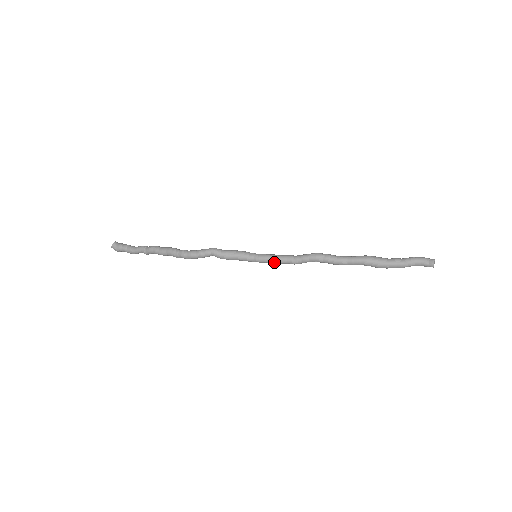
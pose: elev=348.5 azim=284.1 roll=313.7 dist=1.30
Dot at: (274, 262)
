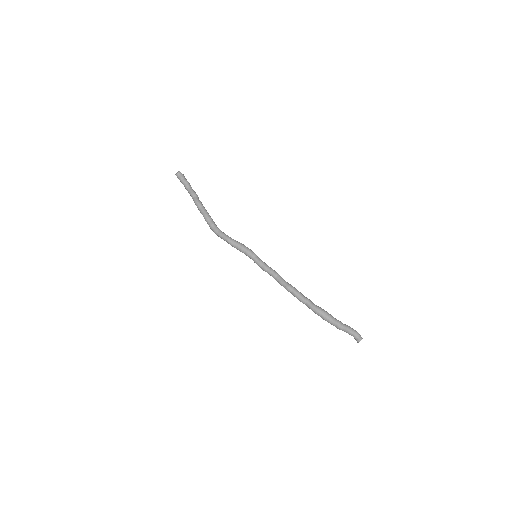
Dot at: (264, 270)
